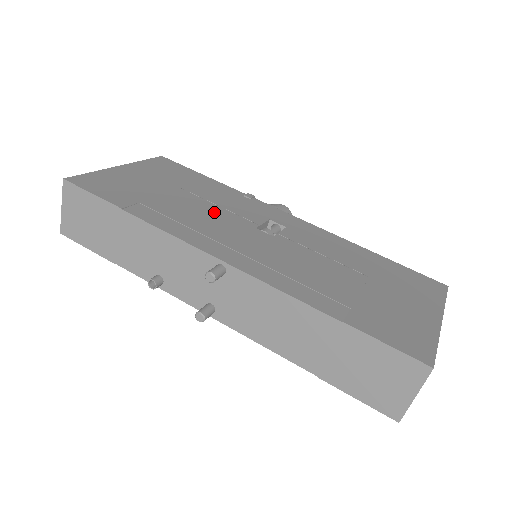
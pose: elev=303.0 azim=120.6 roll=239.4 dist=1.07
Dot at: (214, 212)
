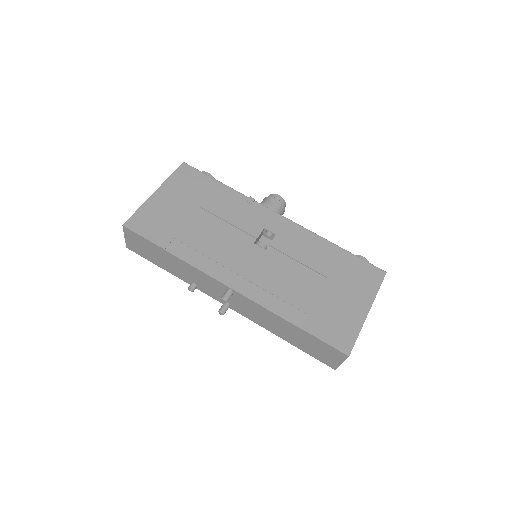
Dot at: (225, 232)
